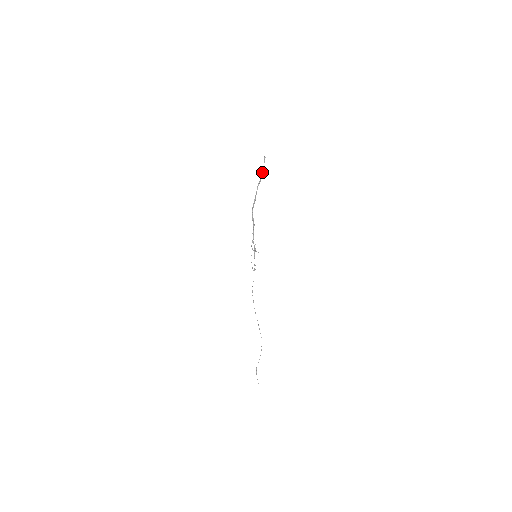
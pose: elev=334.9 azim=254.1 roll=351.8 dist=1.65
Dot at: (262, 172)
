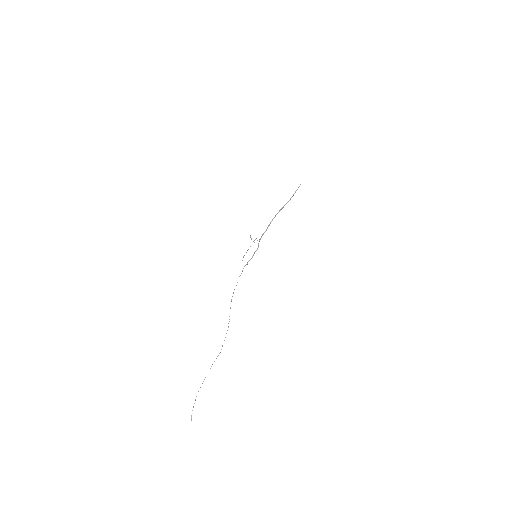
Dot at: occluded
